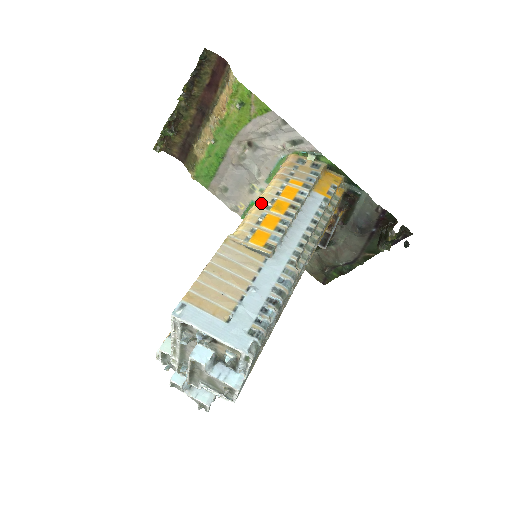
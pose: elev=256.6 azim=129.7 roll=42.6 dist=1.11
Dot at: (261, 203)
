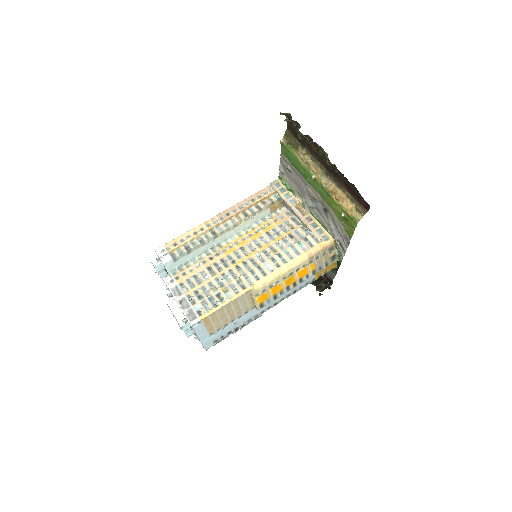
Dot at: (284, 273)
